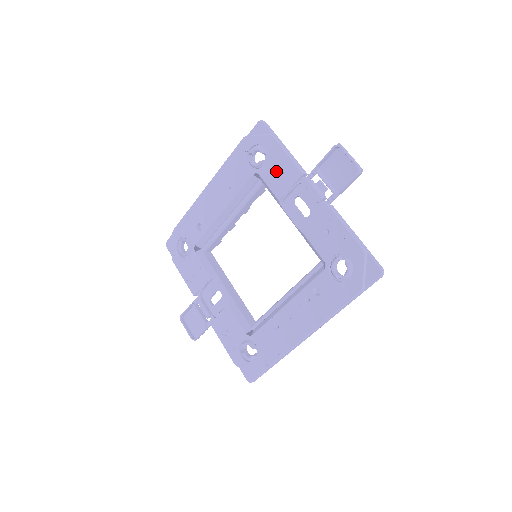
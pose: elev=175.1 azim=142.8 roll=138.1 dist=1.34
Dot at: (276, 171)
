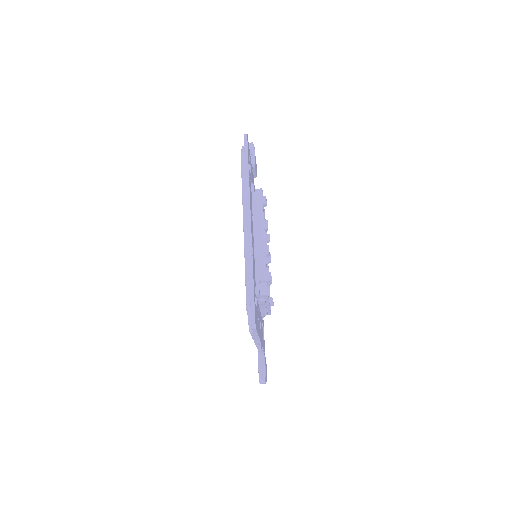
Dot at: occluded
